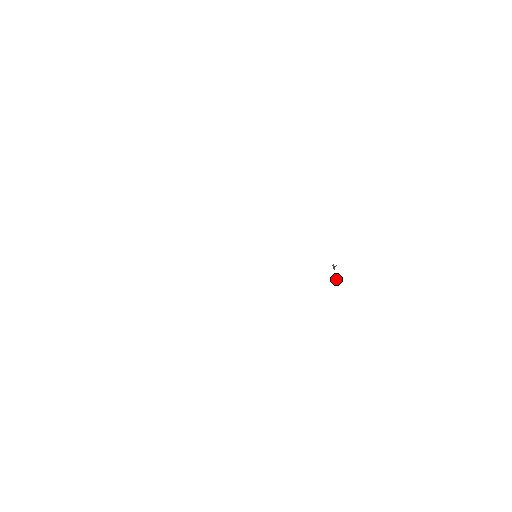
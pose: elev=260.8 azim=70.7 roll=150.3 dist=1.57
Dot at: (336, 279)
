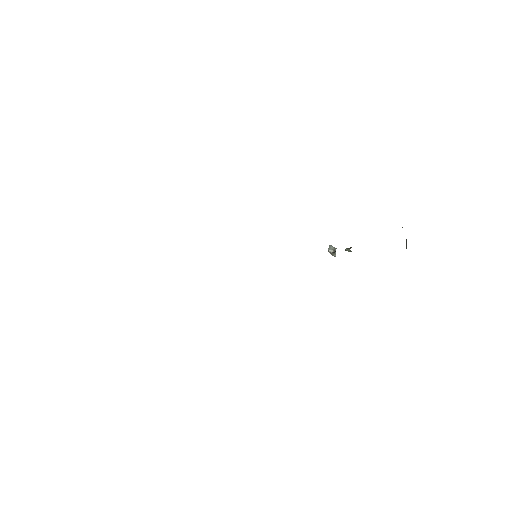
Dot at: occluded
